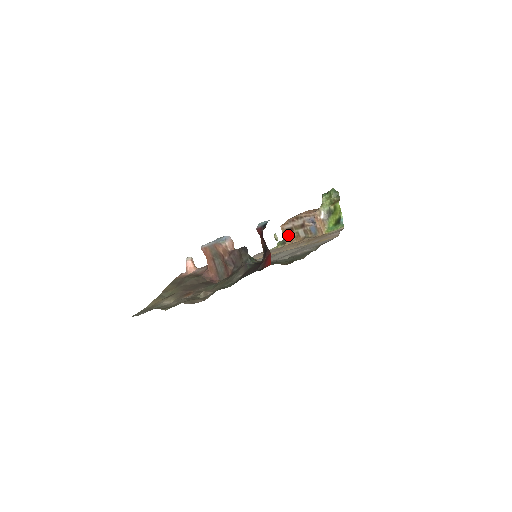
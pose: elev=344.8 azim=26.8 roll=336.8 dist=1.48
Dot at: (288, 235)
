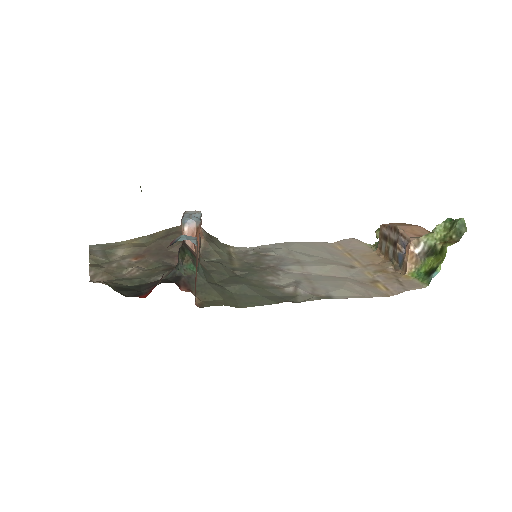
Dot at: (382, 242)
